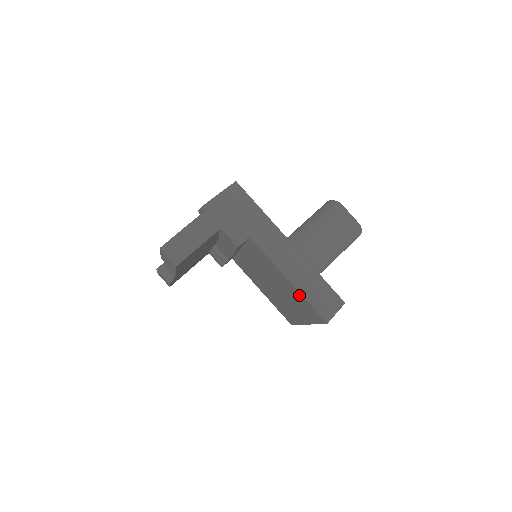
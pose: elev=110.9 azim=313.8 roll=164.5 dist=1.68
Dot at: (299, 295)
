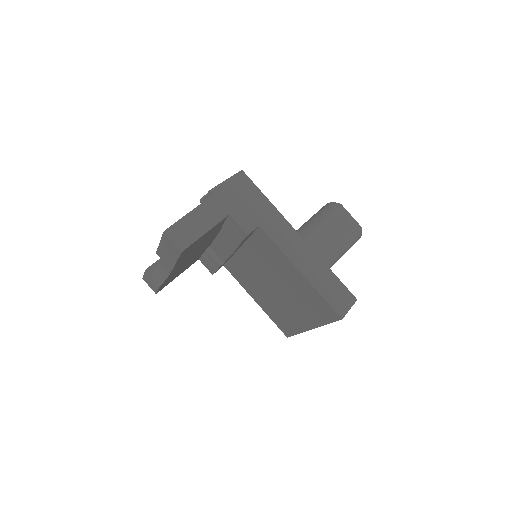
Dot at: (311, 289)
